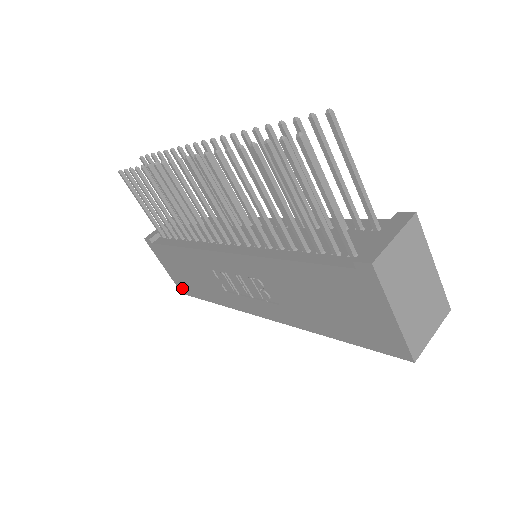
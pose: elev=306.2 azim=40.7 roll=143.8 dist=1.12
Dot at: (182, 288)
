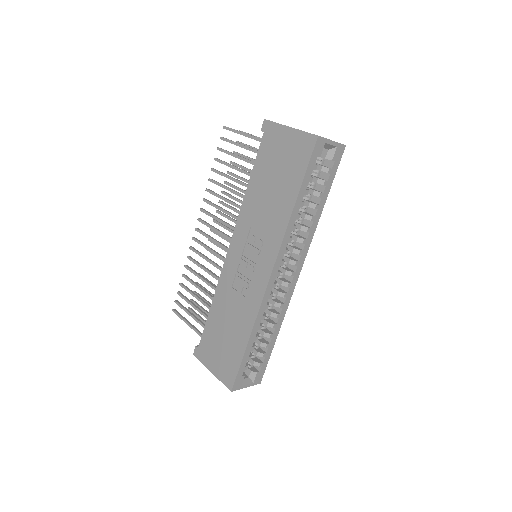
Dot at: (228, 378)
